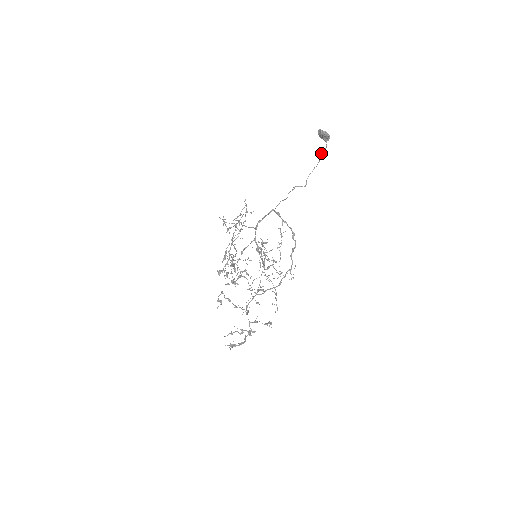
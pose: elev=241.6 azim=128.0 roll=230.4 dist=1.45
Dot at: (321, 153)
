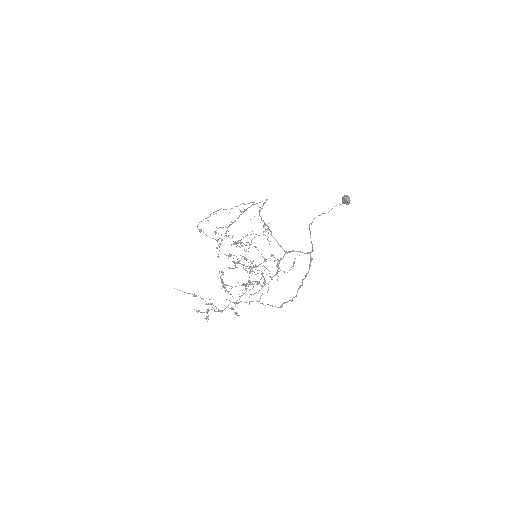
Dot at: occluded
